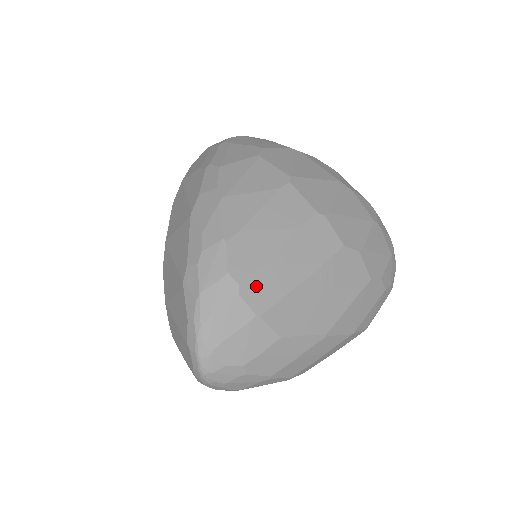
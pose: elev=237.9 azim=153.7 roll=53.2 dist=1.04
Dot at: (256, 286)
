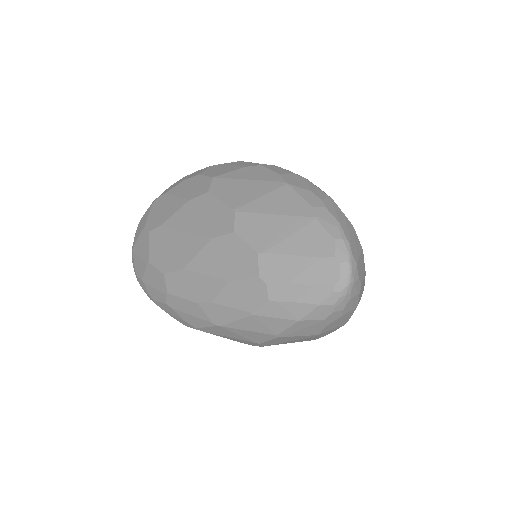
Dot at: occluded
